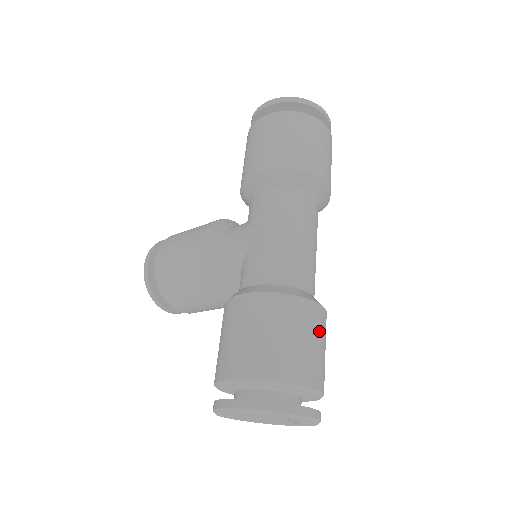
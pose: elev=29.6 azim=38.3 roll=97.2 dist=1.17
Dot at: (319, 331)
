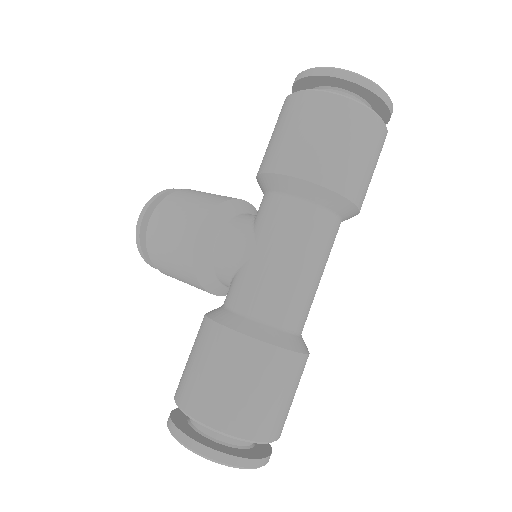
Dot at: (292, 382)
